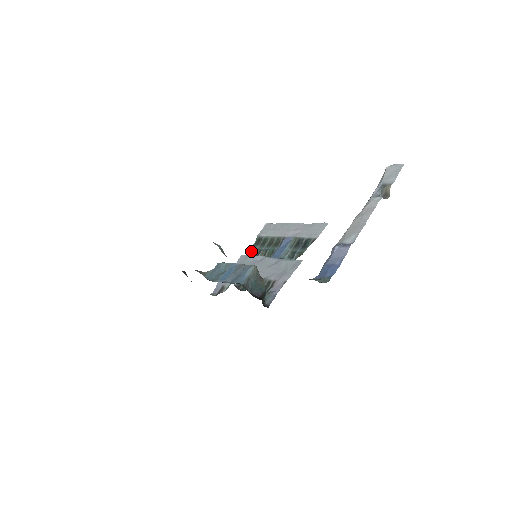
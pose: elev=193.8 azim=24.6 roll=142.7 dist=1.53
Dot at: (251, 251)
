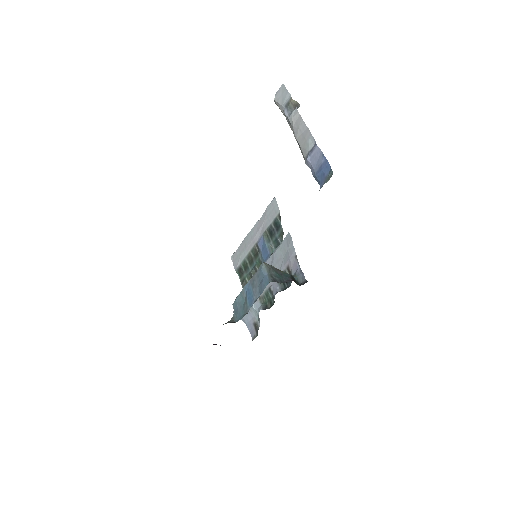
Dot at: (243, 284)
